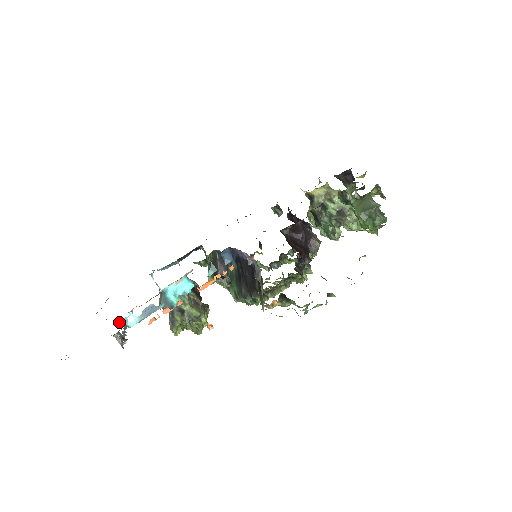
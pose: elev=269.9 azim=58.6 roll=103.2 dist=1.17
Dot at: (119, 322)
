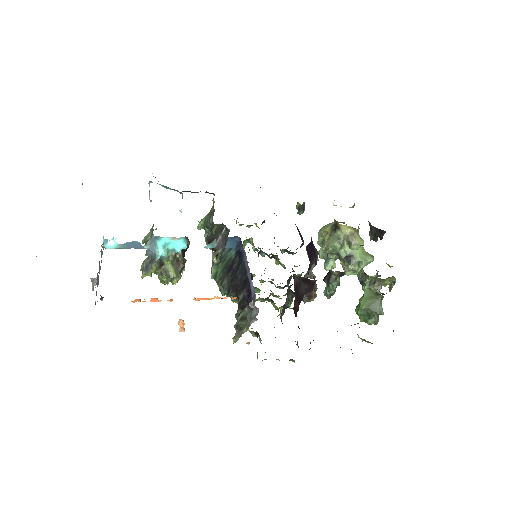
Dot at: occluded
